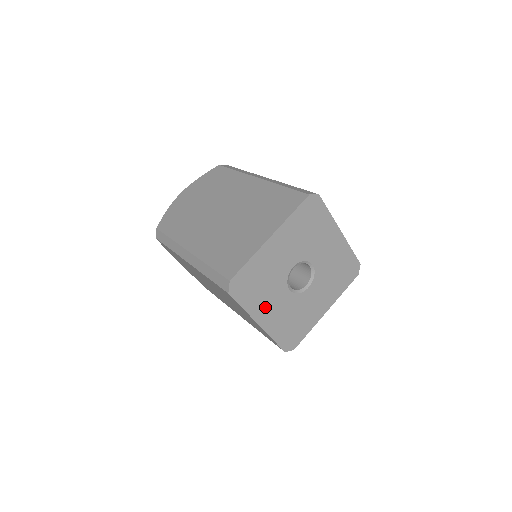
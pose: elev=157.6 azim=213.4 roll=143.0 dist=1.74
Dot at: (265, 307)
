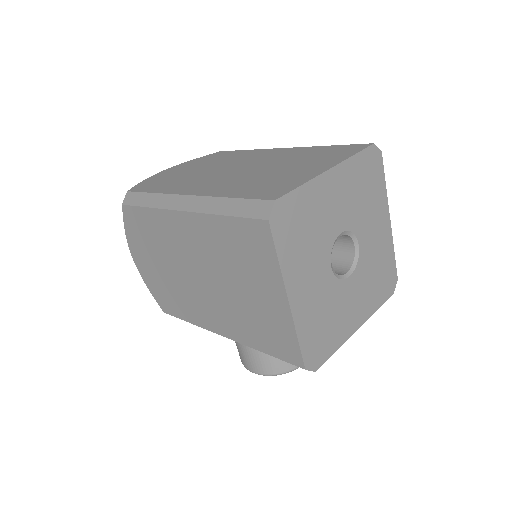
Dot at: (301, 275)
